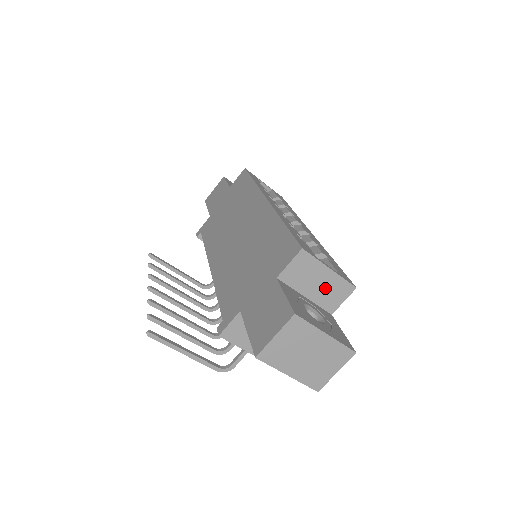
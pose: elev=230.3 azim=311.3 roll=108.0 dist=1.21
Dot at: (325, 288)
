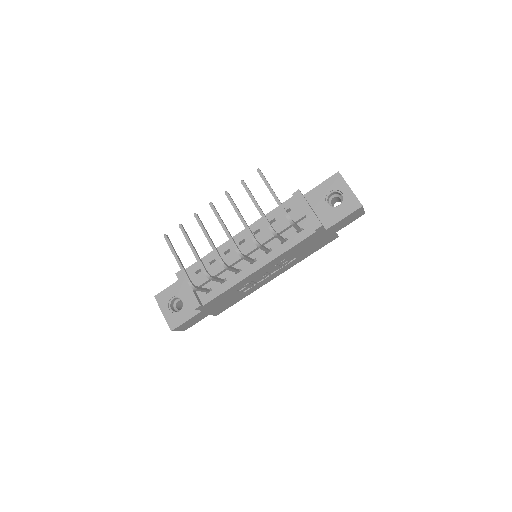
Dot at: occluded
